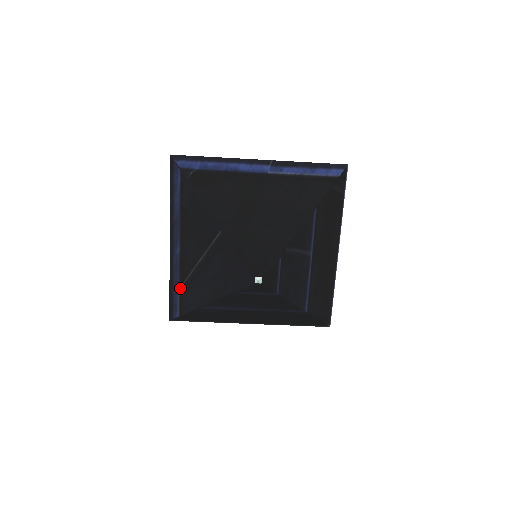
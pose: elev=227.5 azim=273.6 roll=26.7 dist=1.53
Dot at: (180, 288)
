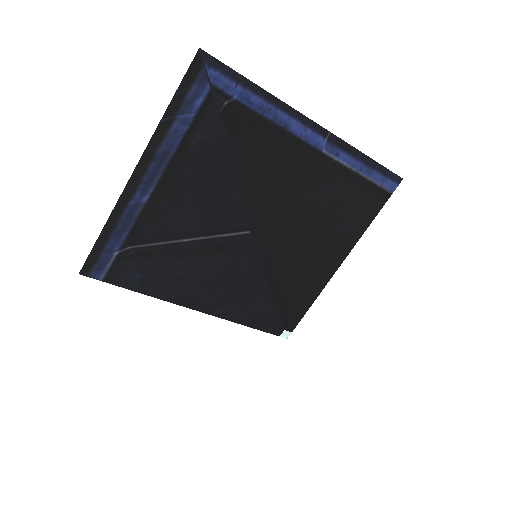
Dot at: (123, 249)
